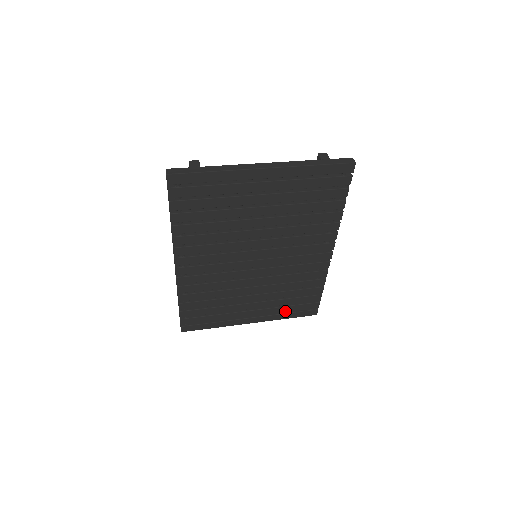
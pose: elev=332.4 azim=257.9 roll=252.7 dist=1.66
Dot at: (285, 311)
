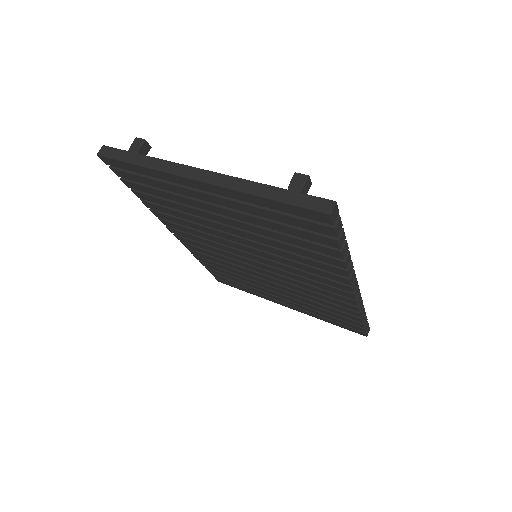
Dot at: (321, 315)
